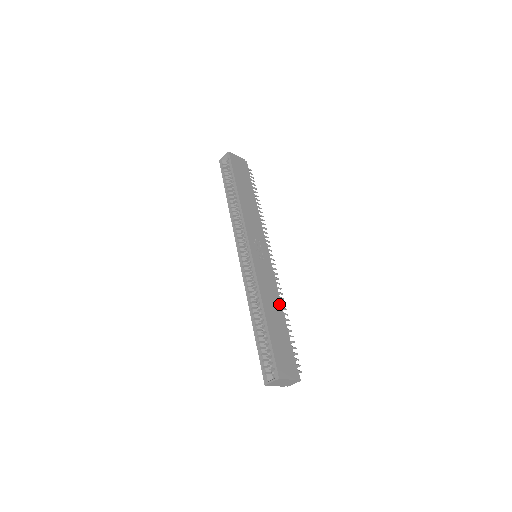
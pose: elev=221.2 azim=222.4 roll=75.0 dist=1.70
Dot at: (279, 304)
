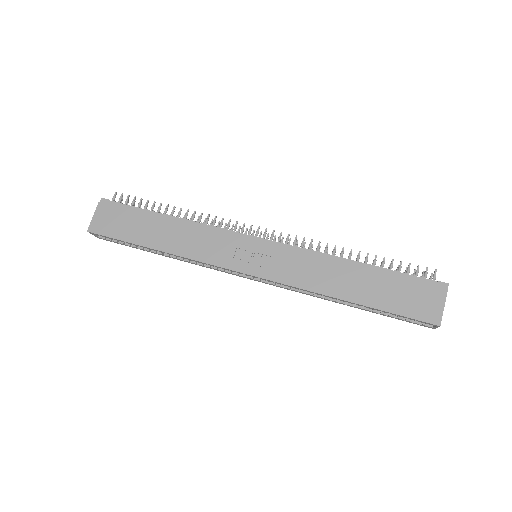
Dot at: (336, 263)
